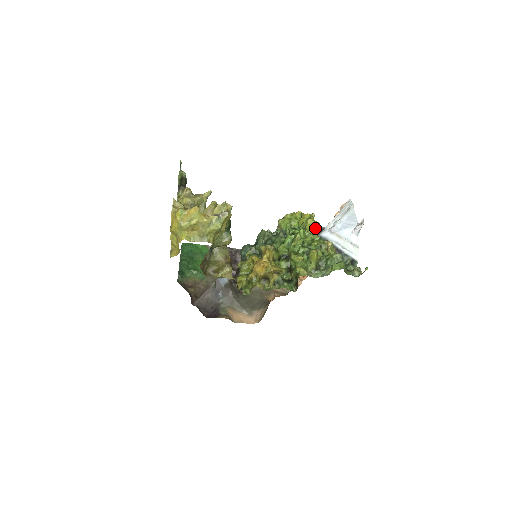
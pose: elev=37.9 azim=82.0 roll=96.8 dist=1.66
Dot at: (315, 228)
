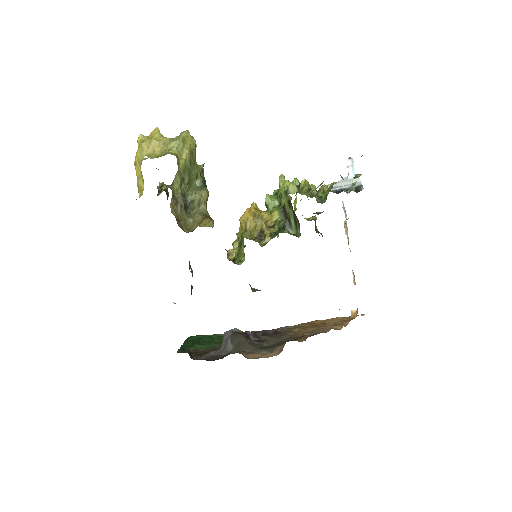
Dot at: (308, 193)
